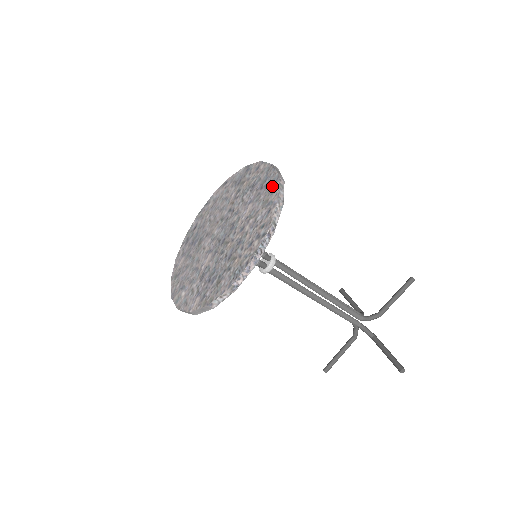
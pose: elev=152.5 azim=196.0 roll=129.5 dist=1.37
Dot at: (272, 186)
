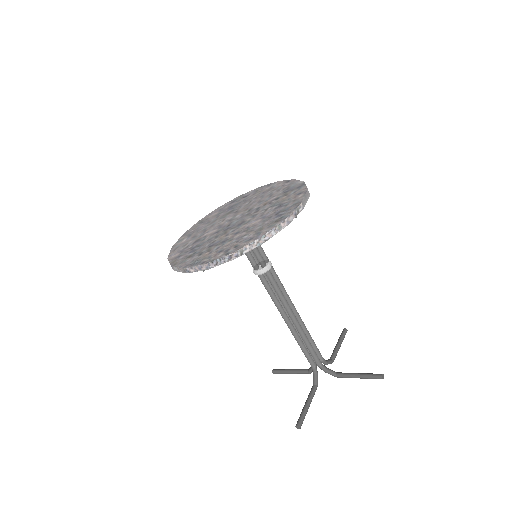
Dot at: (276, 221)
